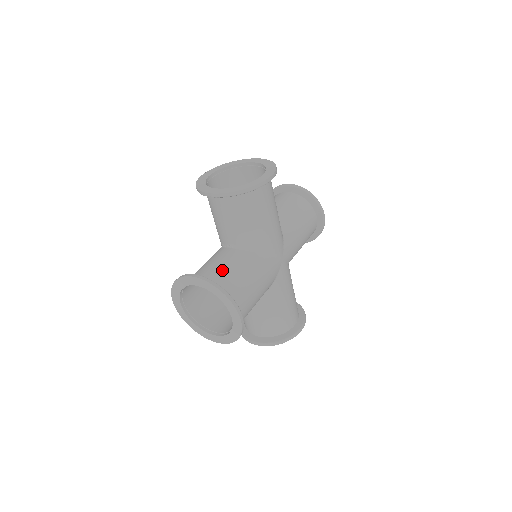
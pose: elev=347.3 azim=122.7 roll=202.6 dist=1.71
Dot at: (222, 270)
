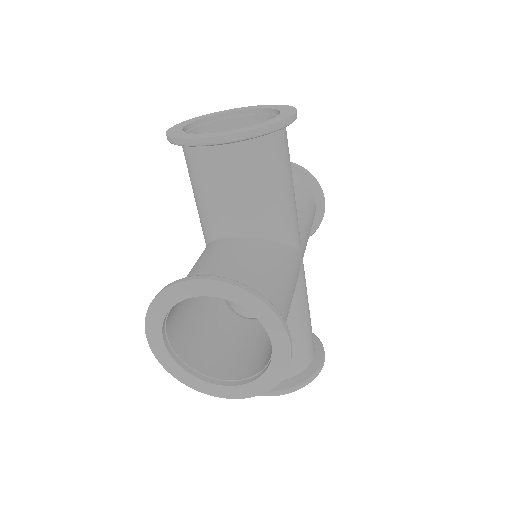
Dot at: (238, 267)
